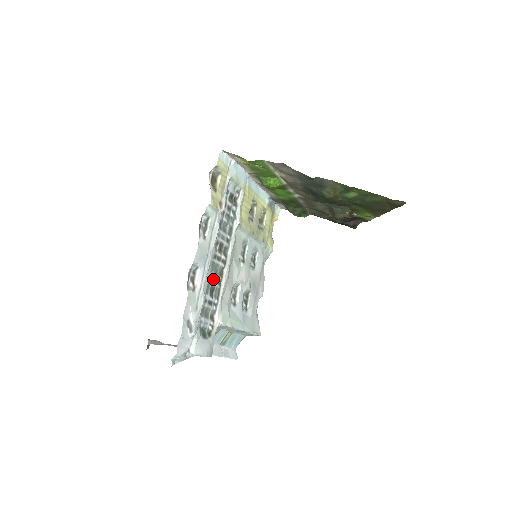
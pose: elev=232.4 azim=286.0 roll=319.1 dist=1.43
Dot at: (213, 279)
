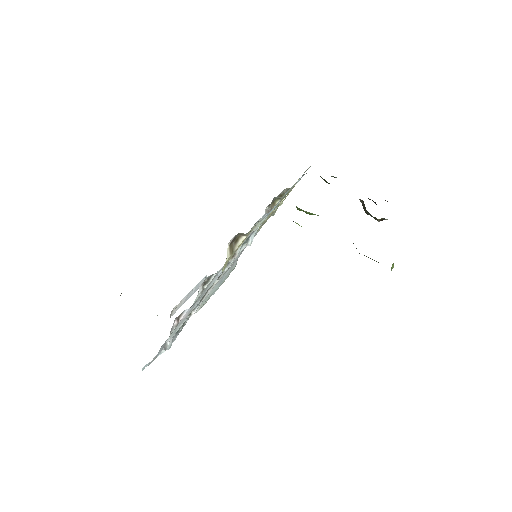
Dot at: occluded
